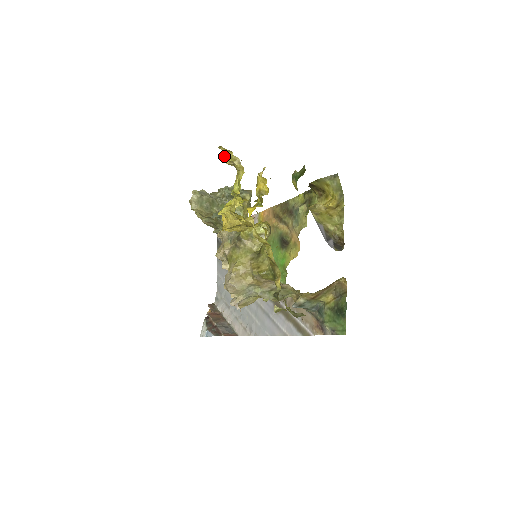
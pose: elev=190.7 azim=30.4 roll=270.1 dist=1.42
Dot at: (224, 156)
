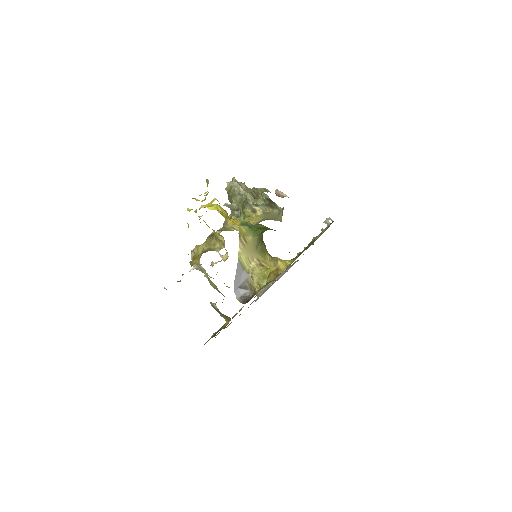
Dot at: occluded
